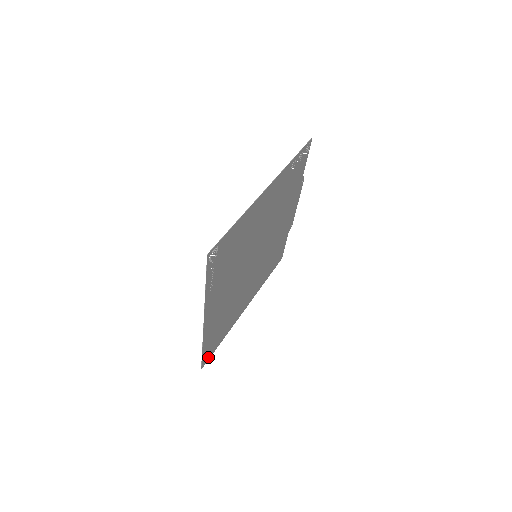
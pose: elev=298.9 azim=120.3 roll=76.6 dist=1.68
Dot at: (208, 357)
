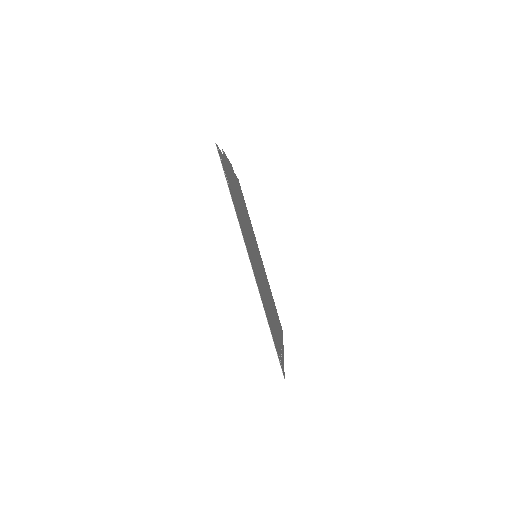
Dot at: occluded
